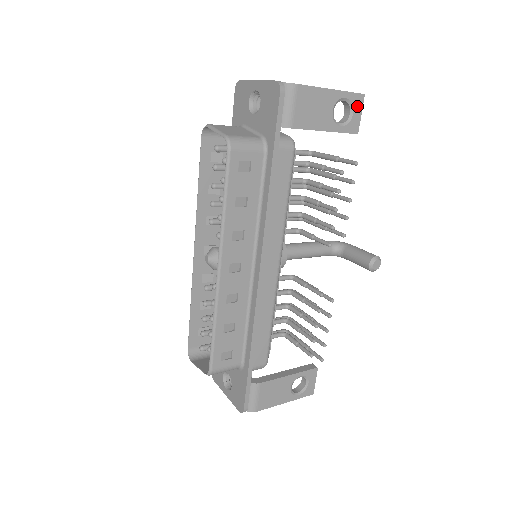
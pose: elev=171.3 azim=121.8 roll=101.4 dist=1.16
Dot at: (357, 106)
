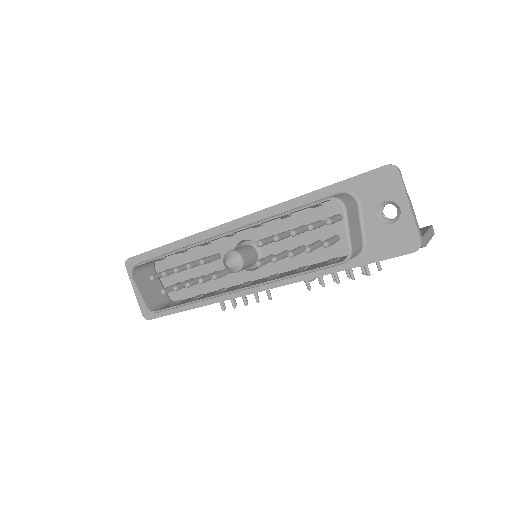
Dot at: occluded
